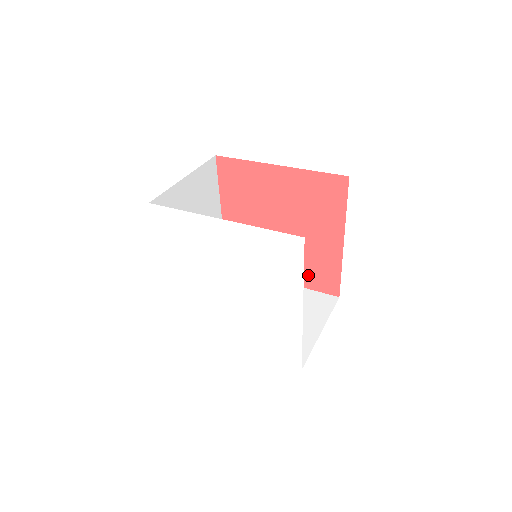
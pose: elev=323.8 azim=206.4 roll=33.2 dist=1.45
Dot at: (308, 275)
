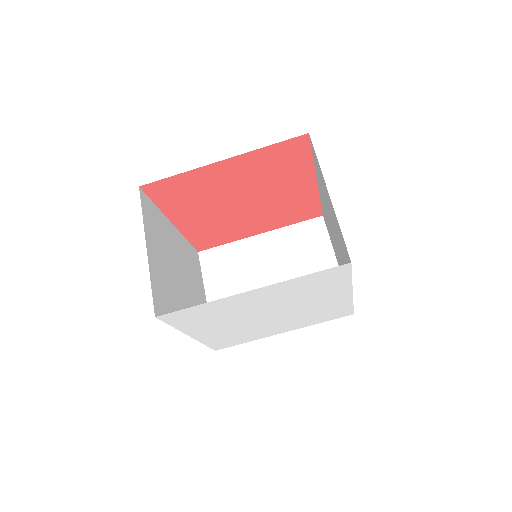
Dot at: (287, 217)
